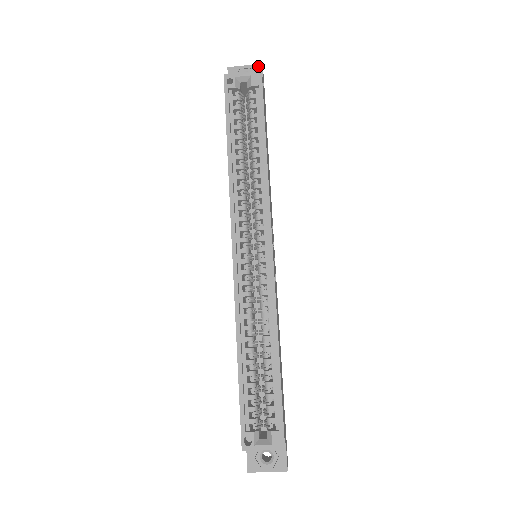
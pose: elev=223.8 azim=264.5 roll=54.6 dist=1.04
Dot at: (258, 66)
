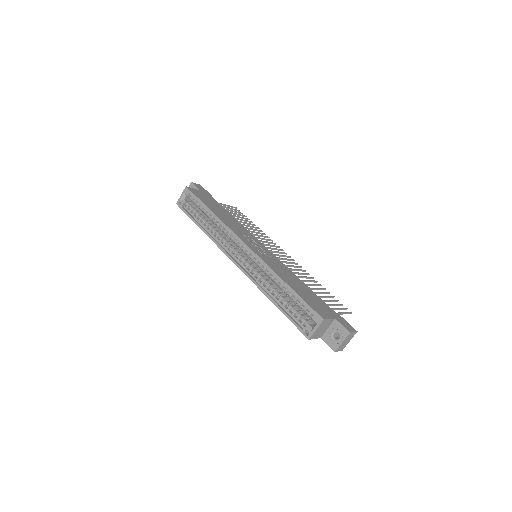
Dot at: (190, 185)
